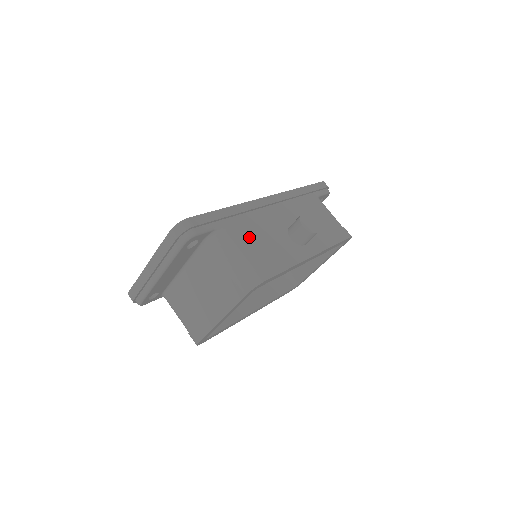
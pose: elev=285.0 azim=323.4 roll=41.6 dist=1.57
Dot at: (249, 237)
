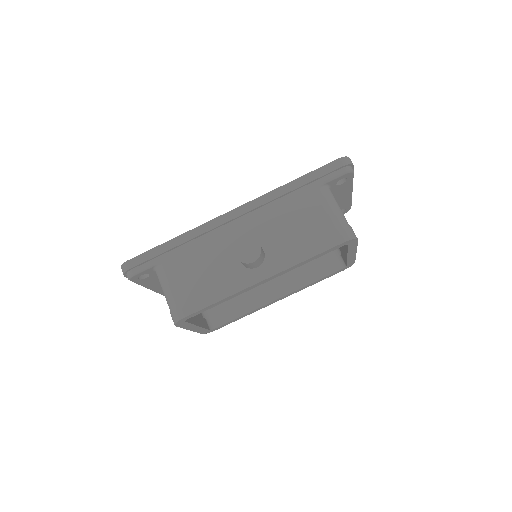
Dot at: (187, 269)
